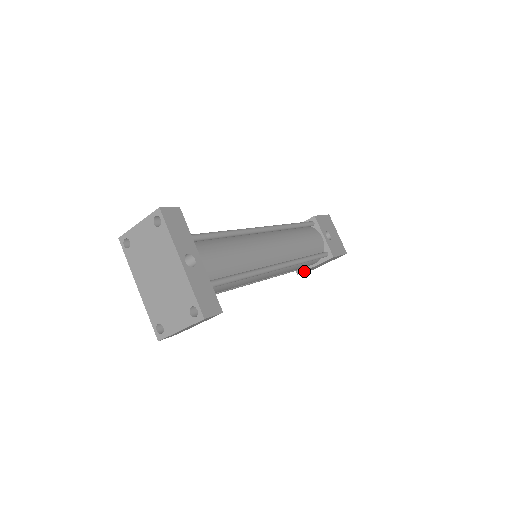
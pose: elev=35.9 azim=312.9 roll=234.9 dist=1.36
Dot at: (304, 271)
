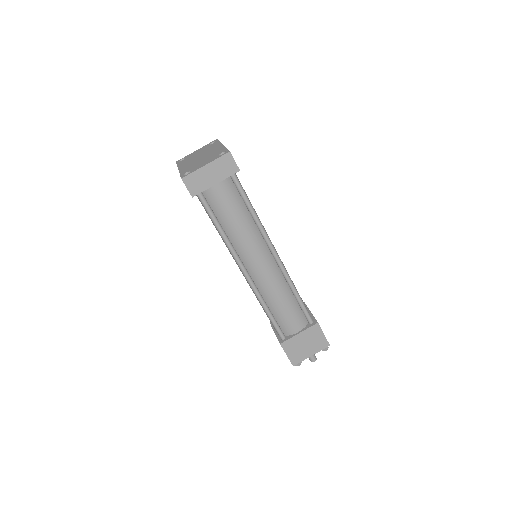
Dot at: (287, 342)
